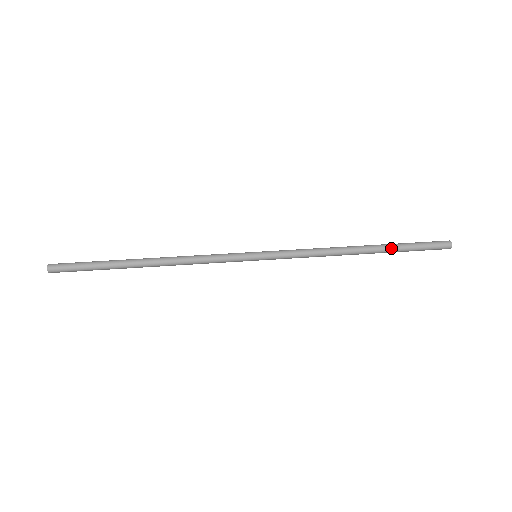
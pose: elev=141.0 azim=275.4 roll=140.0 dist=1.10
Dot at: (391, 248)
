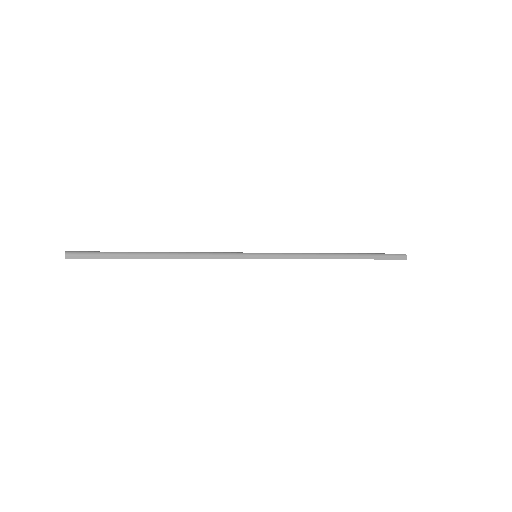
Dot at: (362, 254)
